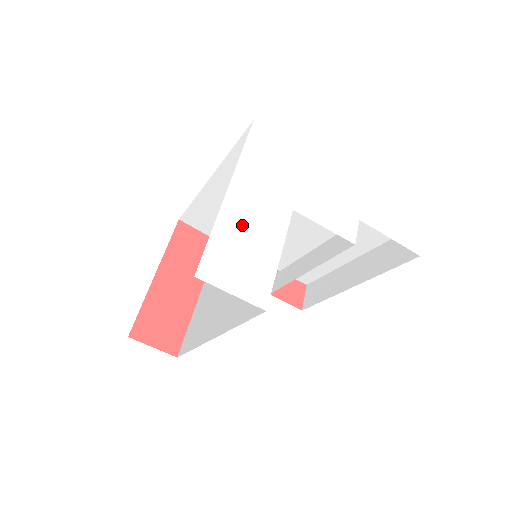
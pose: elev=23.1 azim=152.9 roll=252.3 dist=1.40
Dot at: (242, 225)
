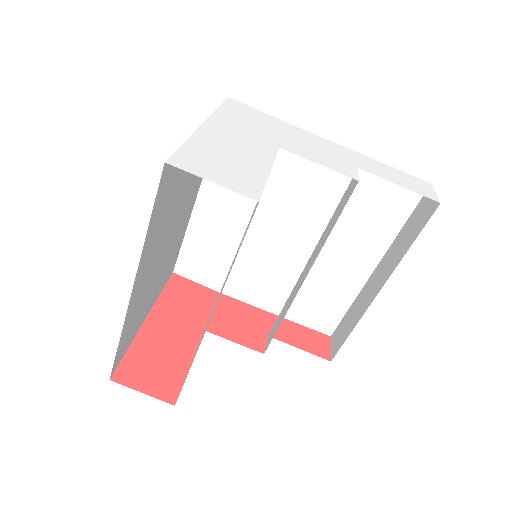
Dot at: (221, 144)
